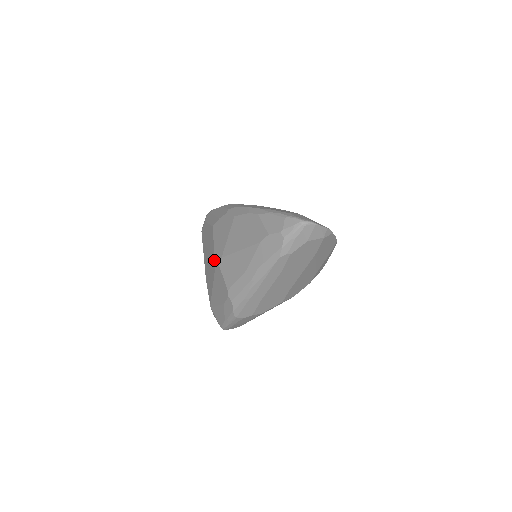
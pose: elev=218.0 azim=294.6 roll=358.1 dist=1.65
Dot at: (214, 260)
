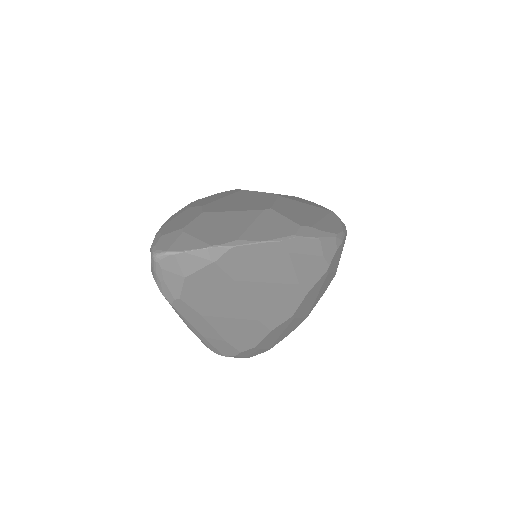
Dot at: occluded
